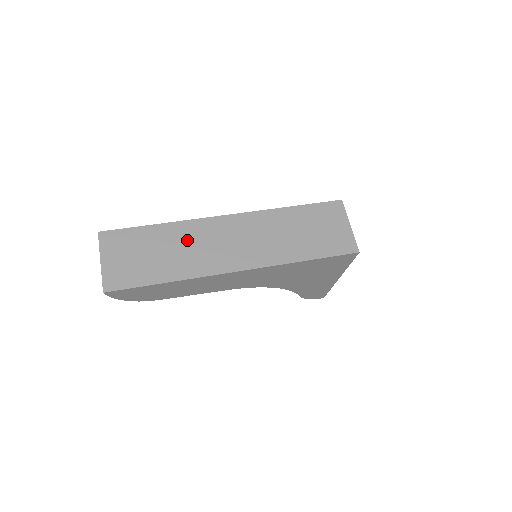
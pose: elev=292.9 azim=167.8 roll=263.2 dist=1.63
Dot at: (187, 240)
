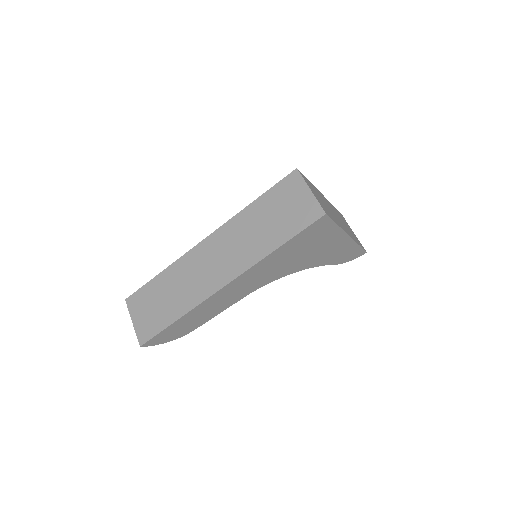
Dot at: (182, 276)
